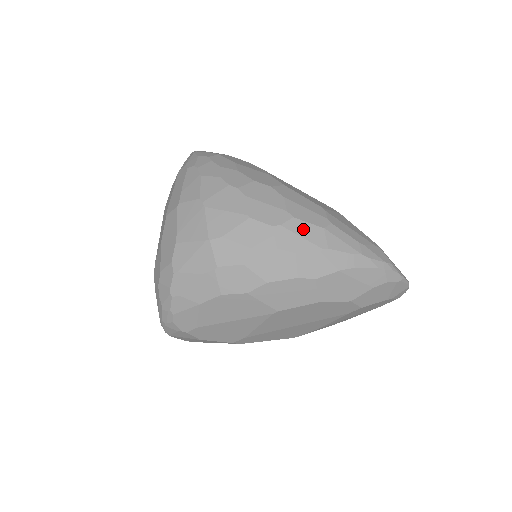
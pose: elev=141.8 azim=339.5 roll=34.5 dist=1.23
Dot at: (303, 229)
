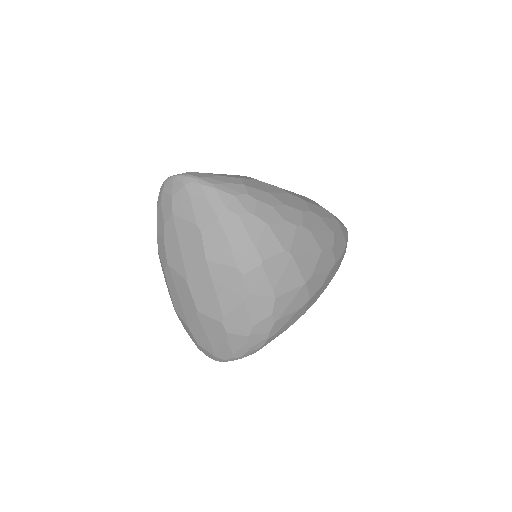
Dot at: (338, 238)
